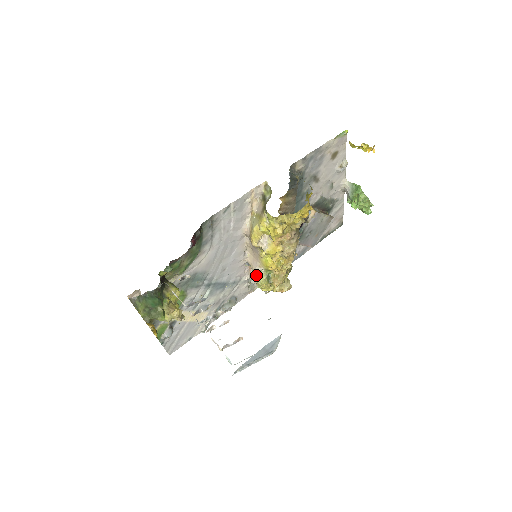
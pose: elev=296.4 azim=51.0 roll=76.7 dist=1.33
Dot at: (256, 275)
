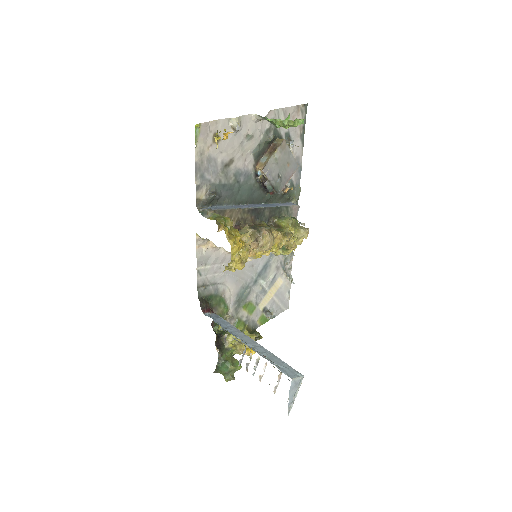
Dot at: (274, 254)
